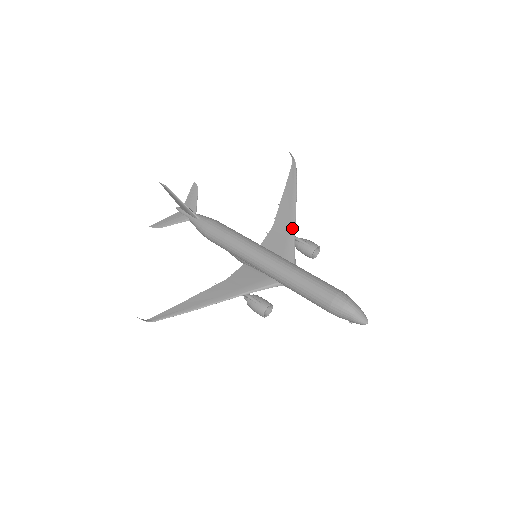
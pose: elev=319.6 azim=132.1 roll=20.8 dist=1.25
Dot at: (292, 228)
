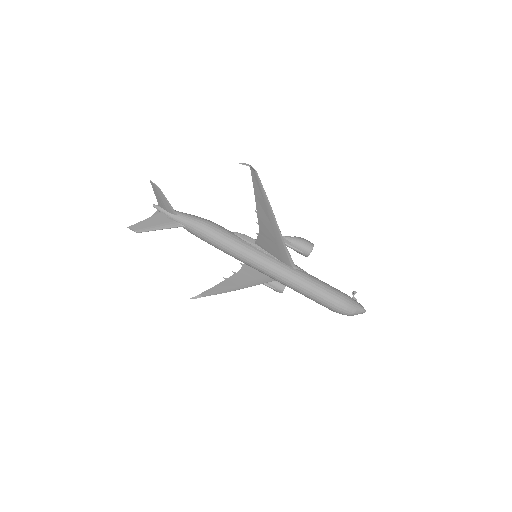
Dot at: (280, 240)
